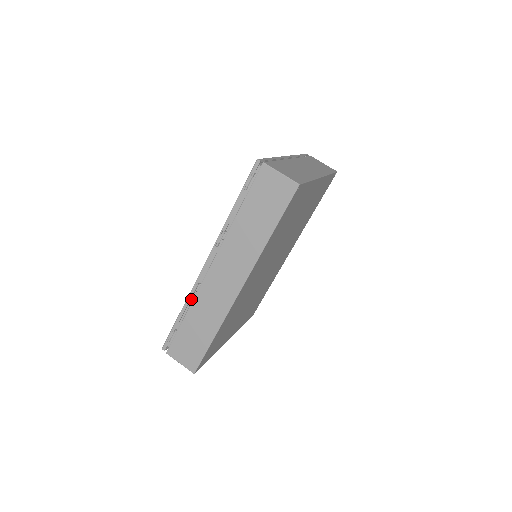
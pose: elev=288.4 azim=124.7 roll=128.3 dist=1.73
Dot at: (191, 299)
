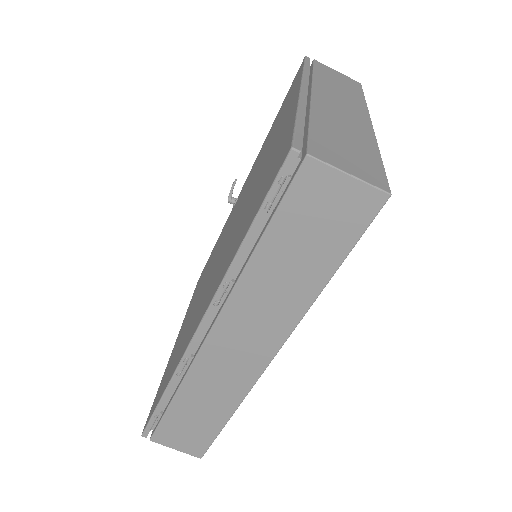
Dot at: occluded
